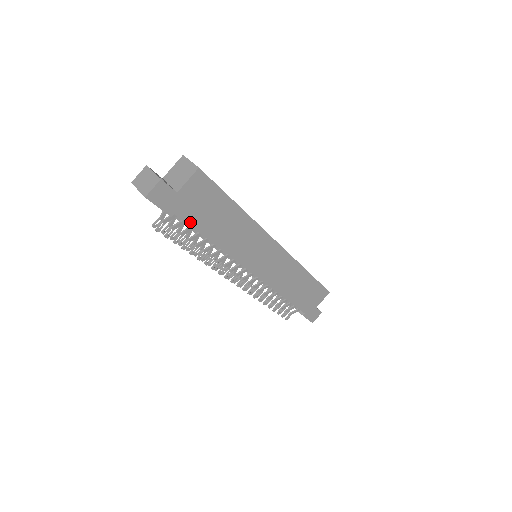
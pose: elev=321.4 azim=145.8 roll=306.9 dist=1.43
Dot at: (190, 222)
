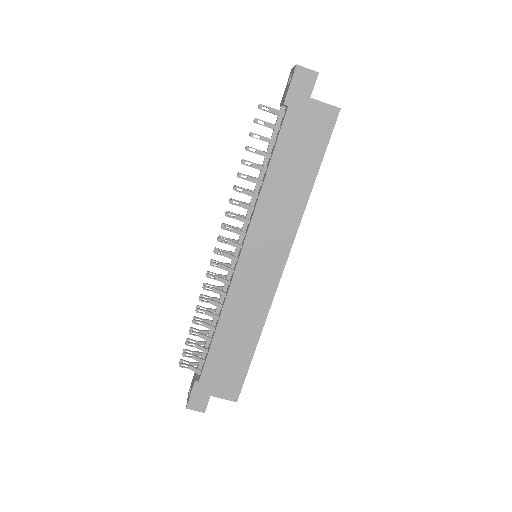
Dot at: (283, 130)
